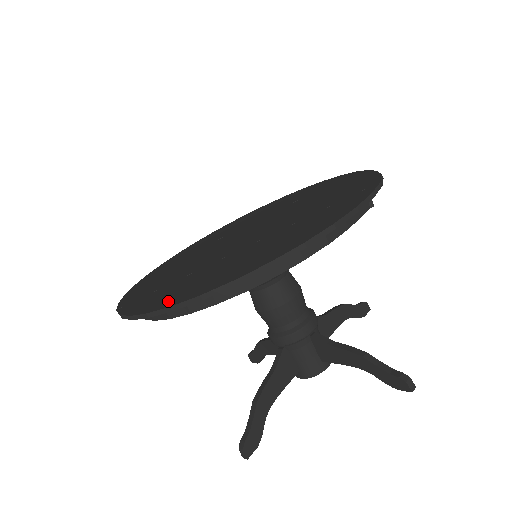
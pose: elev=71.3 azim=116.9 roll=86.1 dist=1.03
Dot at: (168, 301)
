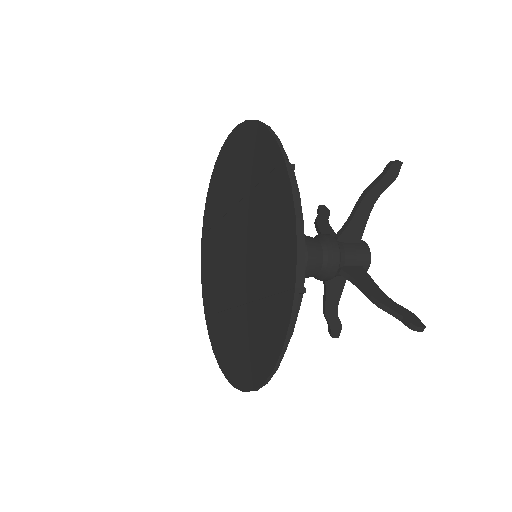
Dot at: (223, 363)
